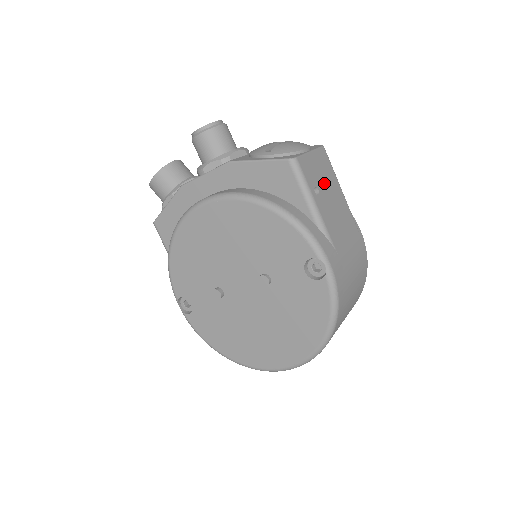
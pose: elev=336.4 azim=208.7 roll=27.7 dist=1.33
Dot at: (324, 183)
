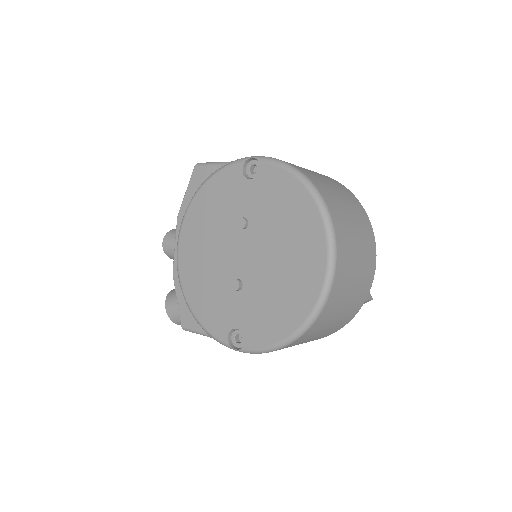
Dot at: occluded
